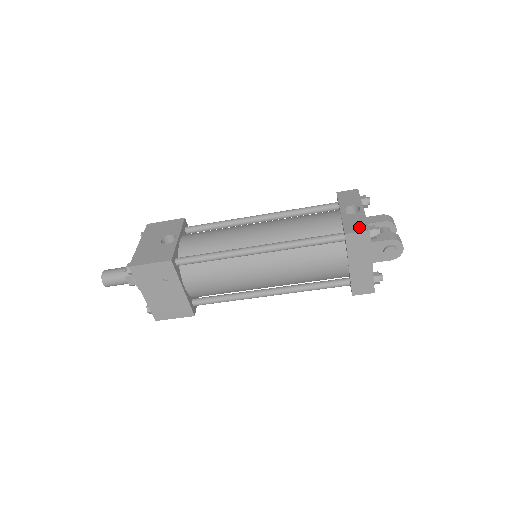
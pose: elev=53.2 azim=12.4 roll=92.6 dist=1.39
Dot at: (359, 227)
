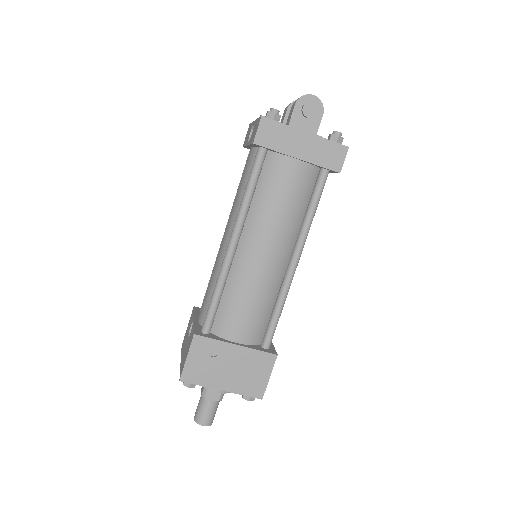
Dot at: (256, 127)
